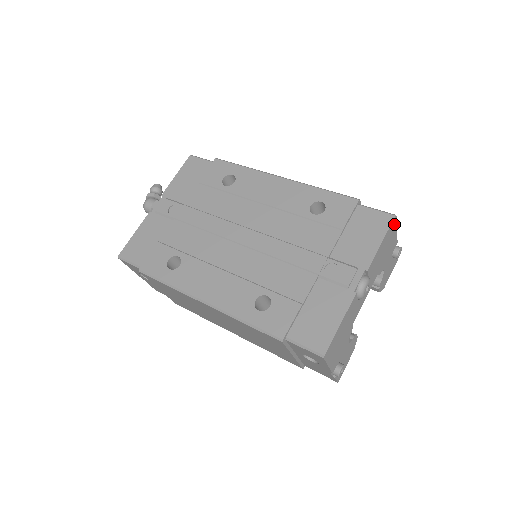
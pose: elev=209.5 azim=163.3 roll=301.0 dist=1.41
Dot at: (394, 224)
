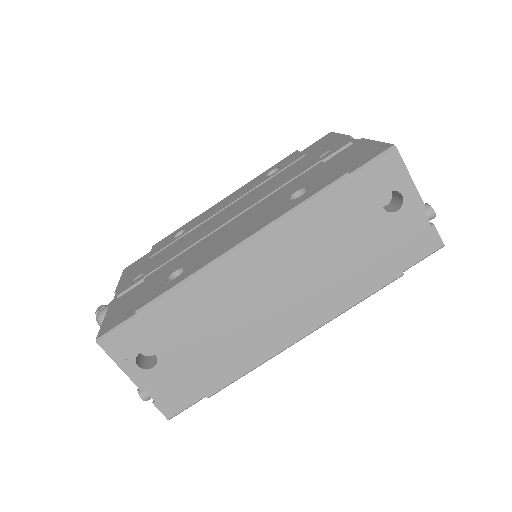
Dot at: occluded
